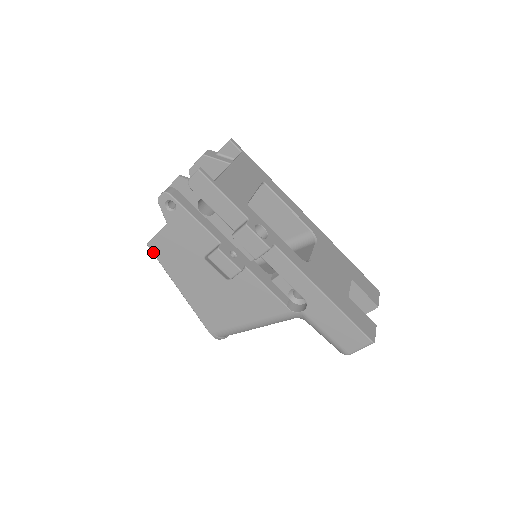
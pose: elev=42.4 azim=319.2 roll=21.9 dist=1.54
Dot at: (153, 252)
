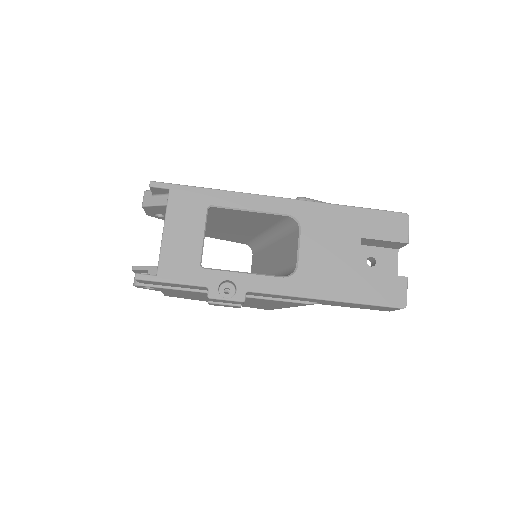
Dot at: occluded
